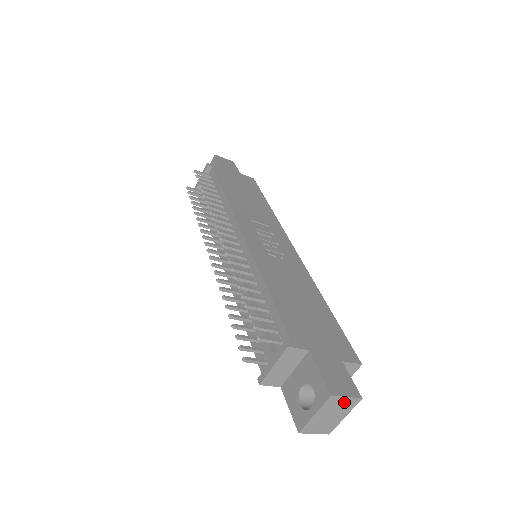
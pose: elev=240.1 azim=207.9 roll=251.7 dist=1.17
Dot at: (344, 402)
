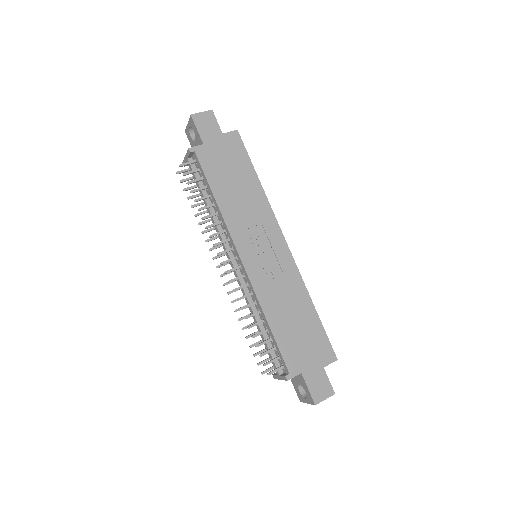
Dot at: (324, 398)
